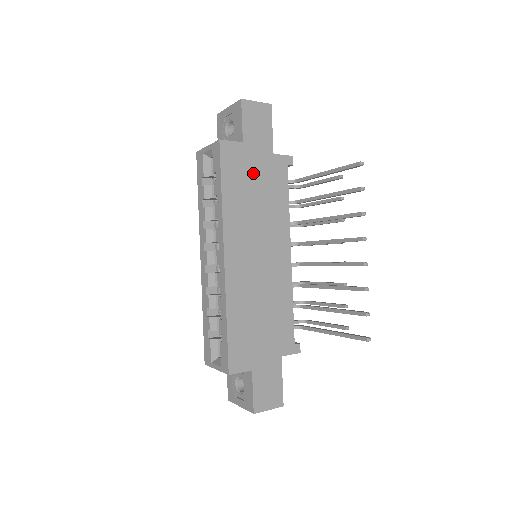
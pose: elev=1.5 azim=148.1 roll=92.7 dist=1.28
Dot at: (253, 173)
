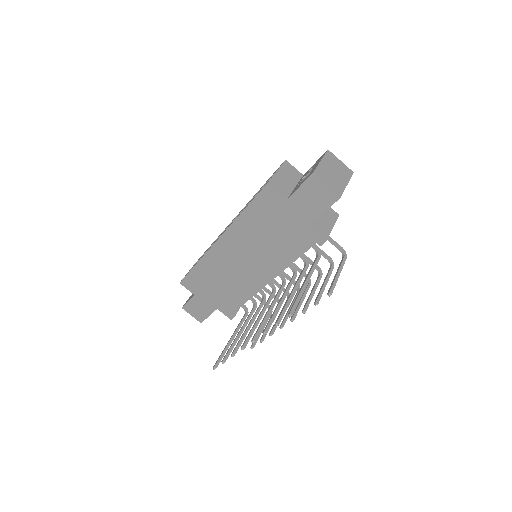
Dot at: (279, 222)
